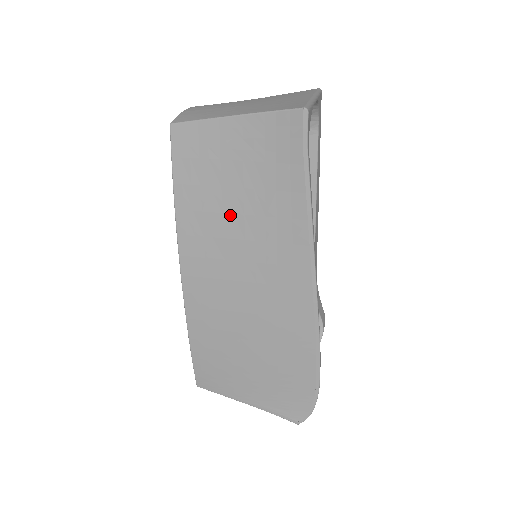
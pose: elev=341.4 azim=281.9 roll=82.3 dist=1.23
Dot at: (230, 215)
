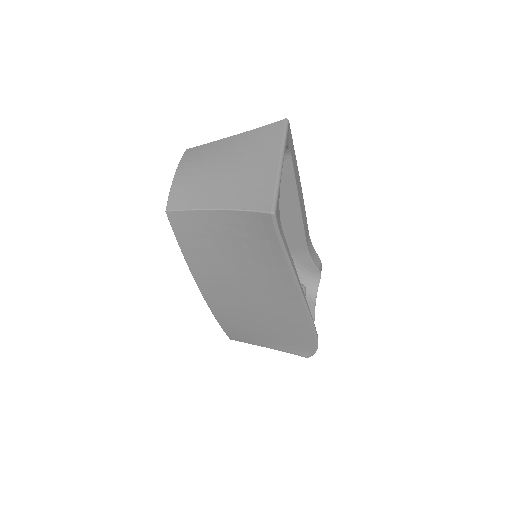
Dot at: (229, 264)
